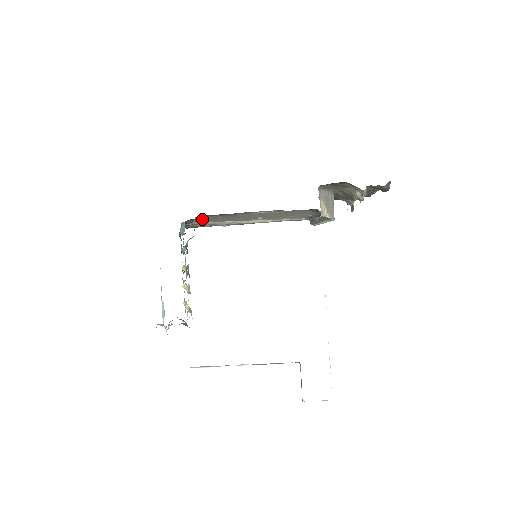
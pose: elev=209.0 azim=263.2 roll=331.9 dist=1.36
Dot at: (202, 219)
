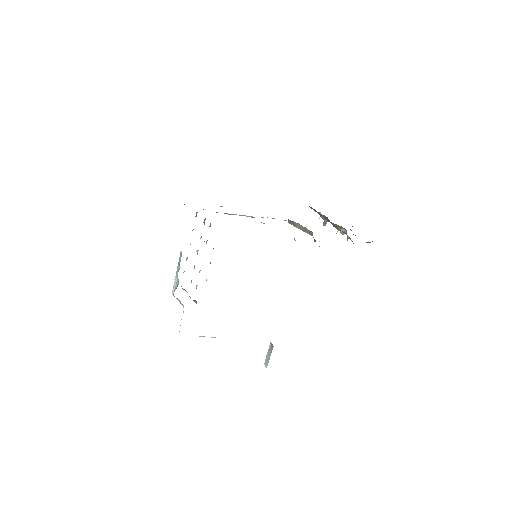
Dot at: occluded
